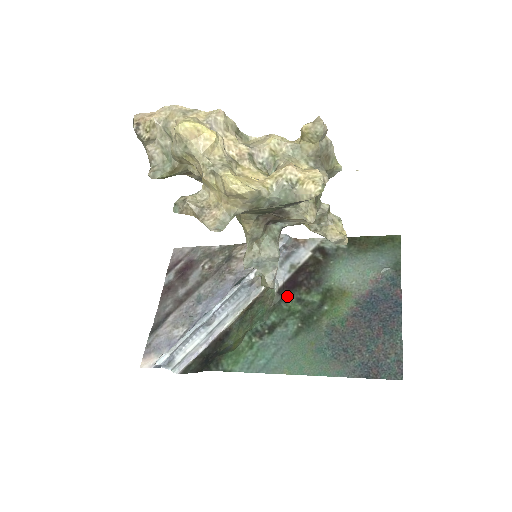
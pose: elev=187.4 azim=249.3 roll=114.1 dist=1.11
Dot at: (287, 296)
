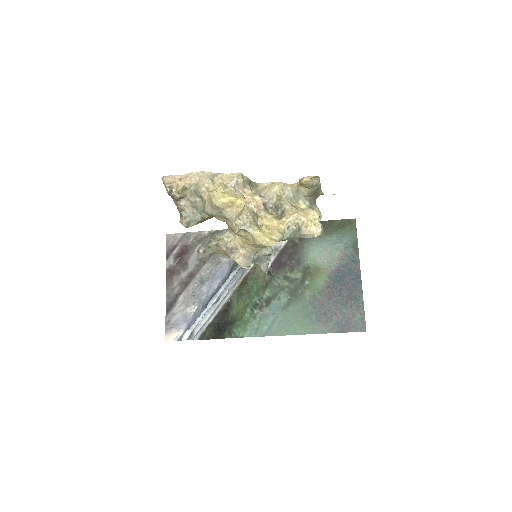
Dot at: (276, 275)
